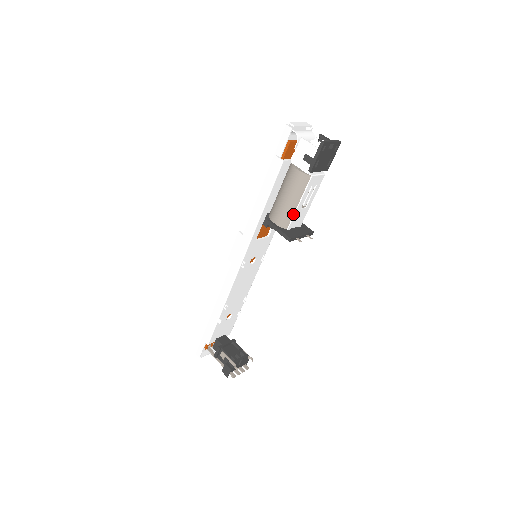
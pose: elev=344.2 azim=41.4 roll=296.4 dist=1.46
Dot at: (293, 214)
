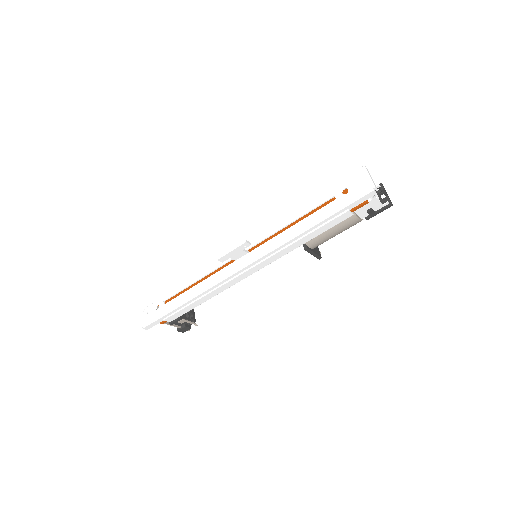
Dot at: occluded
